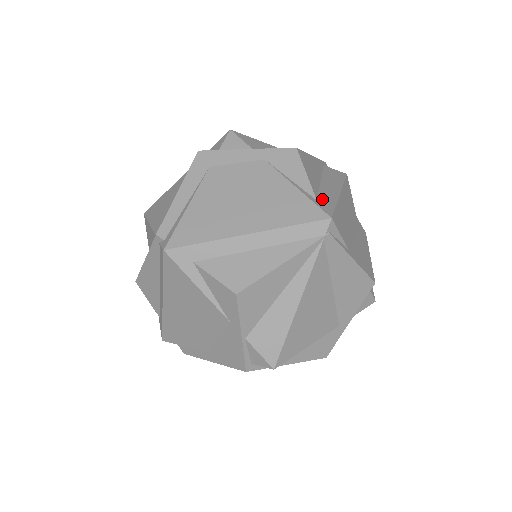
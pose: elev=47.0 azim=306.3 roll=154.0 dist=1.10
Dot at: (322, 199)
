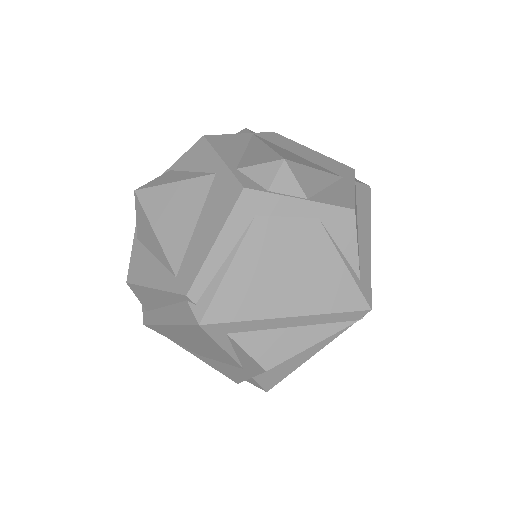
Dot at: (363, 273)
